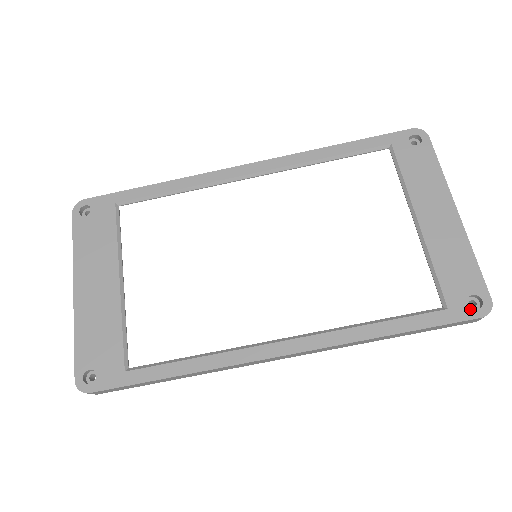
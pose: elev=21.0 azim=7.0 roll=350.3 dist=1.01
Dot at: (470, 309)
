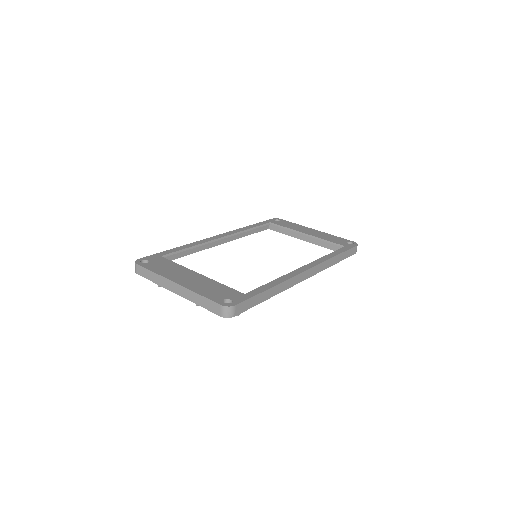
Dot at: (351, 245)
